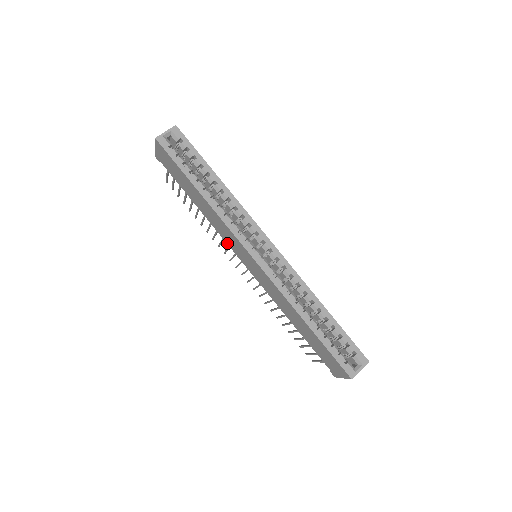
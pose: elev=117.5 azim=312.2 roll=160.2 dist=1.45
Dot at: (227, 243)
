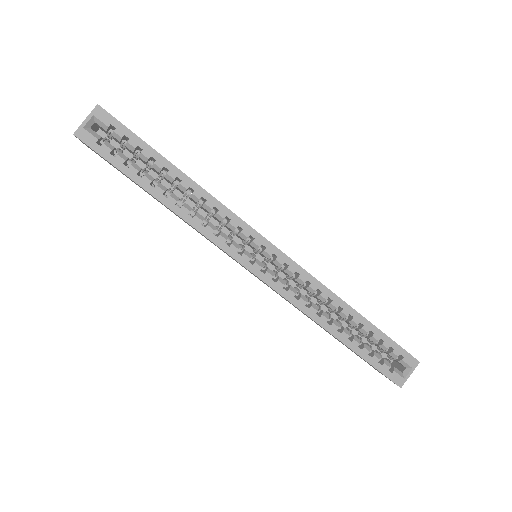
Dot at: occluded
